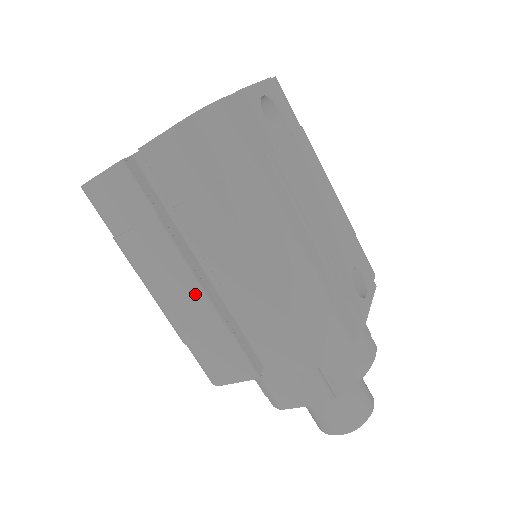
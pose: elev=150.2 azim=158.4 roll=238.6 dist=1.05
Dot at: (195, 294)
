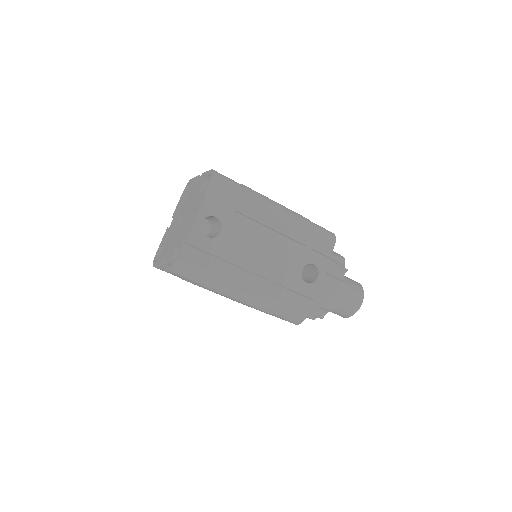
Dot at: (226, 297)
